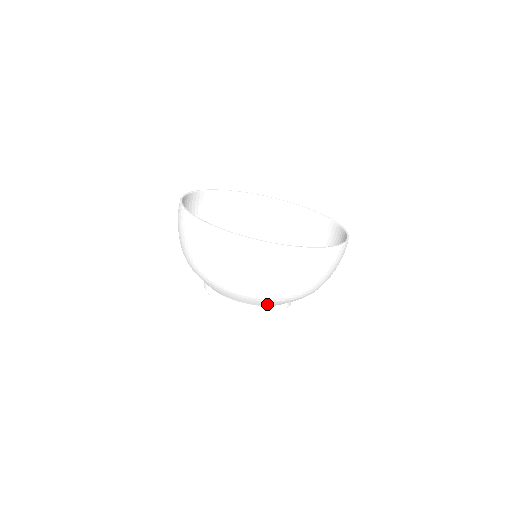
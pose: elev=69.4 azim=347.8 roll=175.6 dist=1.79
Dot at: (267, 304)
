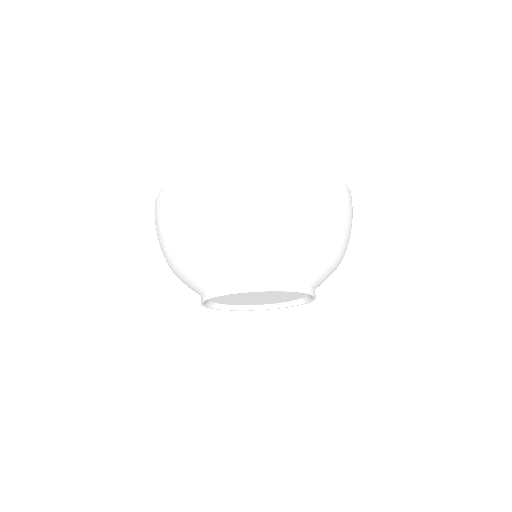
Dot at: (212, 277)
